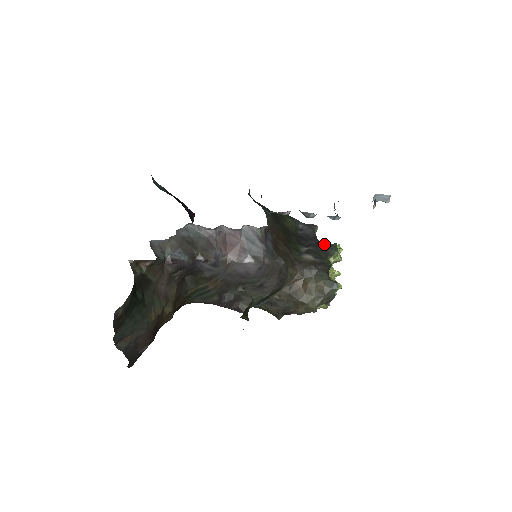
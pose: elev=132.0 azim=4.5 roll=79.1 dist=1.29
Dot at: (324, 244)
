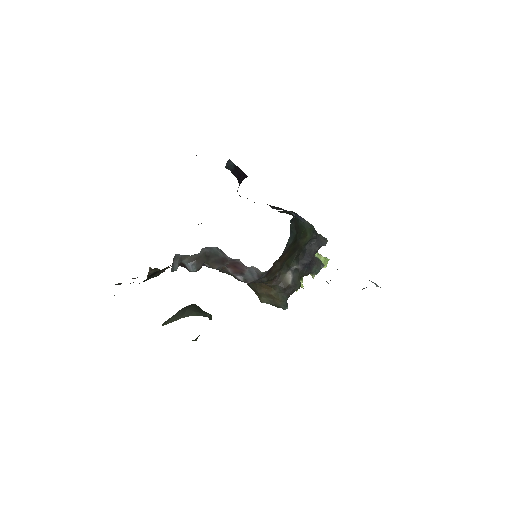
Dot at: (314, 264)
